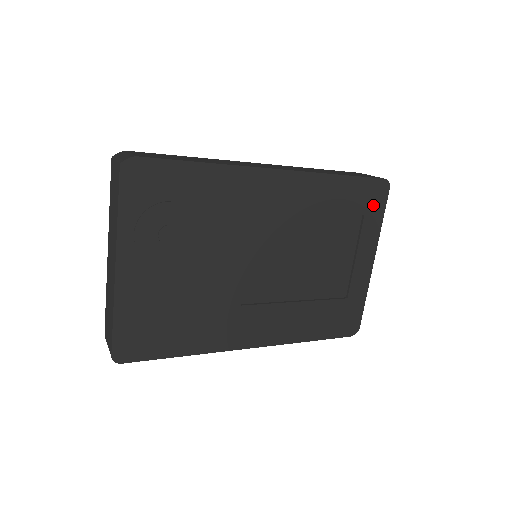
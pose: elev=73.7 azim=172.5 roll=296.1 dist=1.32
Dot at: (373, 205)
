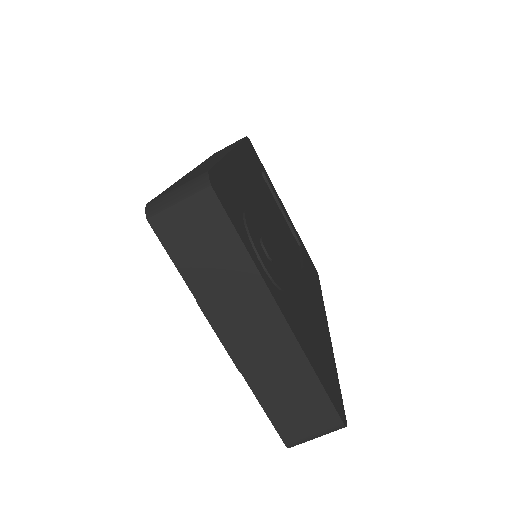
Dot at: (258, 160)
